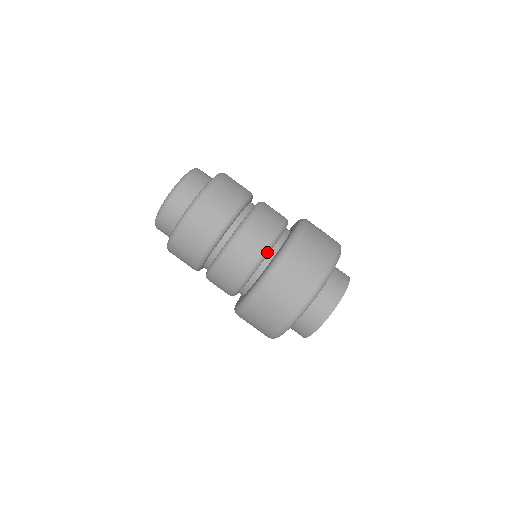
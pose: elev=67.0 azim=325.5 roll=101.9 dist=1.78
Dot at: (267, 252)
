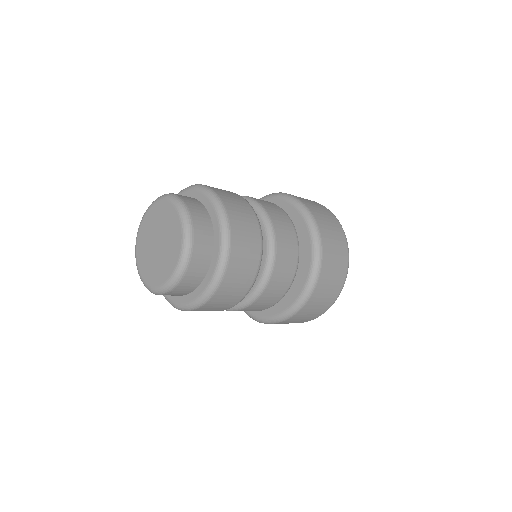
Dot at: (297, 236)
